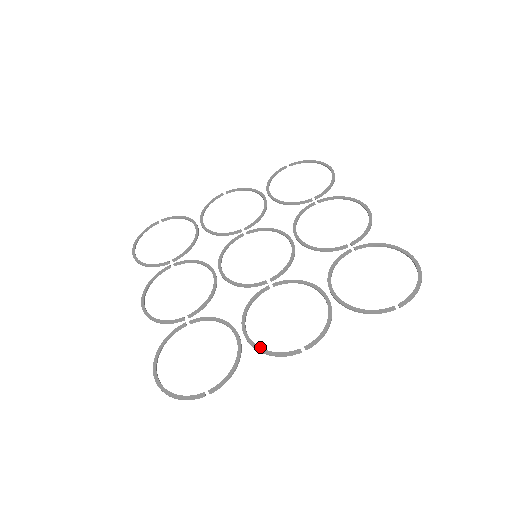
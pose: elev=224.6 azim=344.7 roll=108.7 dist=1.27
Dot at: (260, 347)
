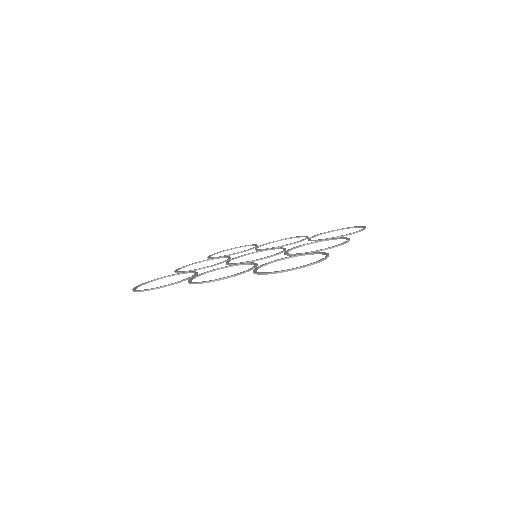
Dot at: occluded
